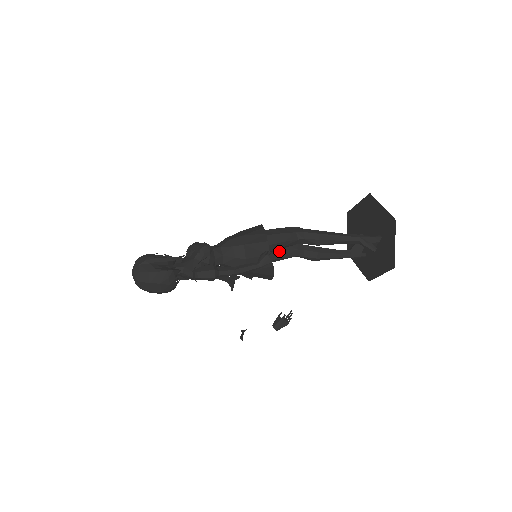
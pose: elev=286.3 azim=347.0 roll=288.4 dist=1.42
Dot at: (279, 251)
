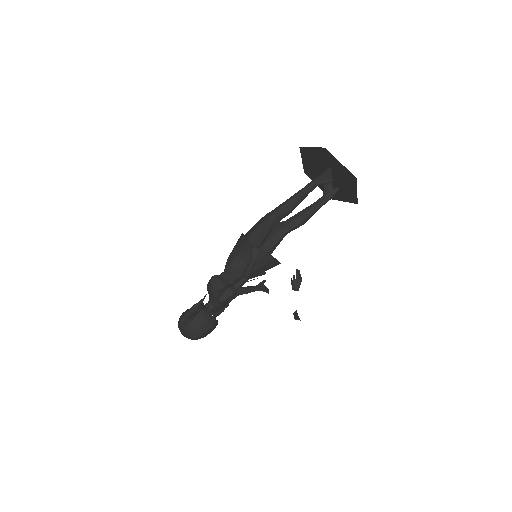
Dot at: (270, 239)
